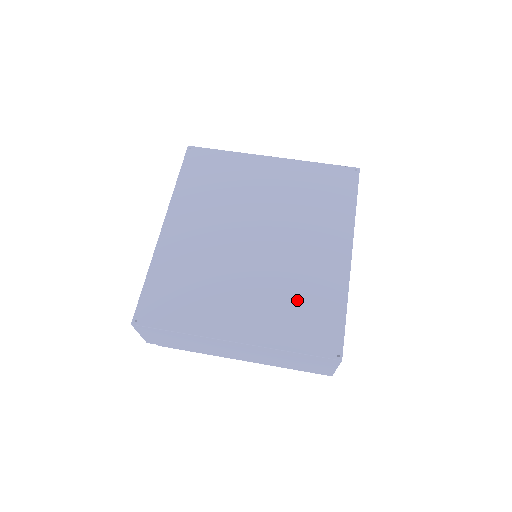
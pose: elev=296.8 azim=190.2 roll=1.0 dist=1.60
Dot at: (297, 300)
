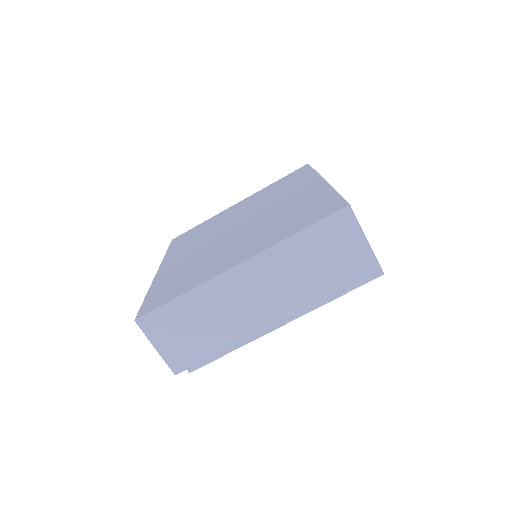
Dot at: (288, 217)
